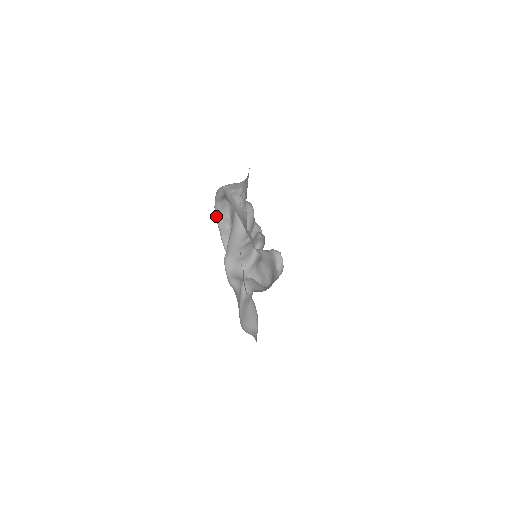
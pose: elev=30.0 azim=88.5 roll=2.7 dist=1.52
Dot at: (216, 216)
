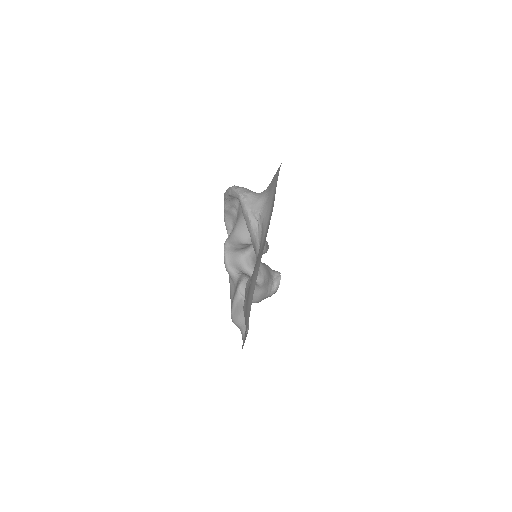
Dot at: (224, 200)
